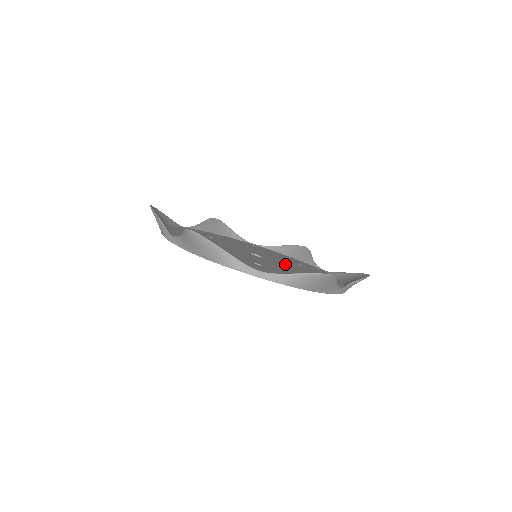
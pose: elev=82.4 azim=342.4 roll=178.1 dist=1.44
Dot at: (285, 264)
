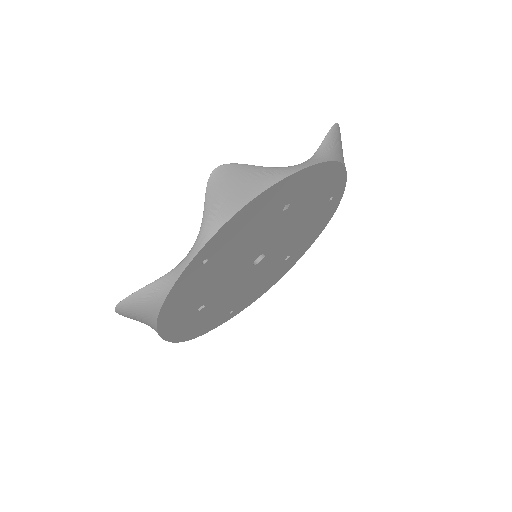
Dot at: occluded
